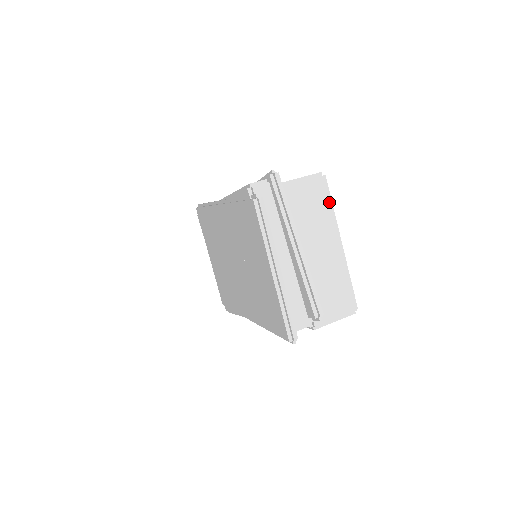
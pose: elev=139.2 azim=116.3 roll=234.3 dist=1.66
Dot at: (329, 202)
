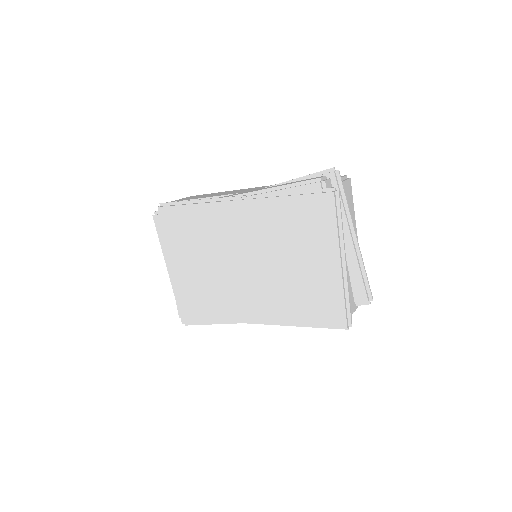
Dot at: occluded
